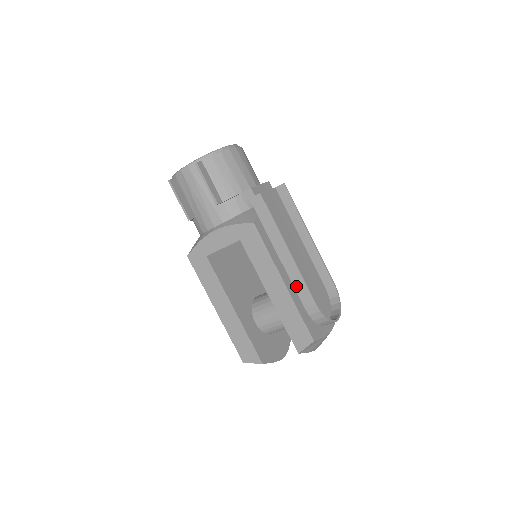
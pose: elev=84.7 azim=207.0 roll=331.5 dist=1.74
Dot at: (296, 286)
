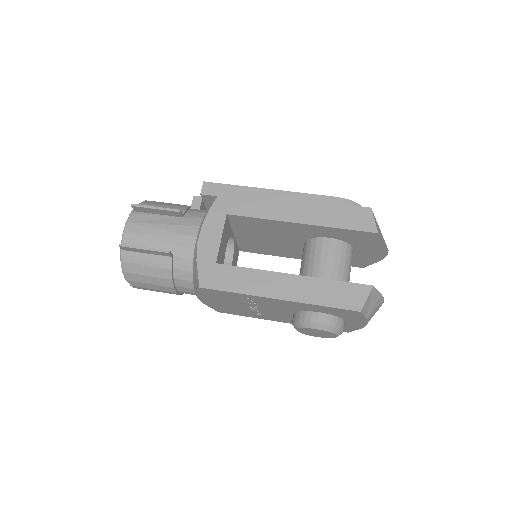
Dot at: occluded
